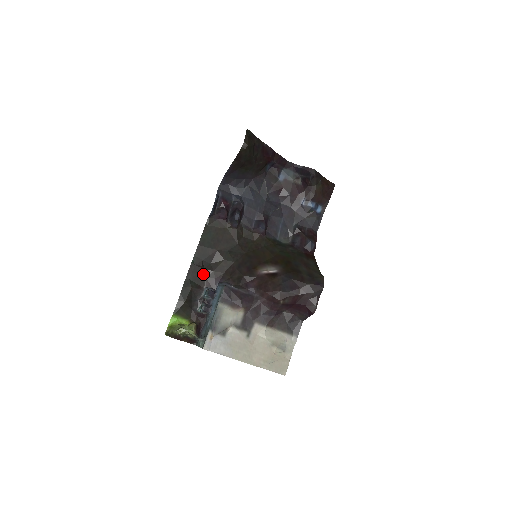
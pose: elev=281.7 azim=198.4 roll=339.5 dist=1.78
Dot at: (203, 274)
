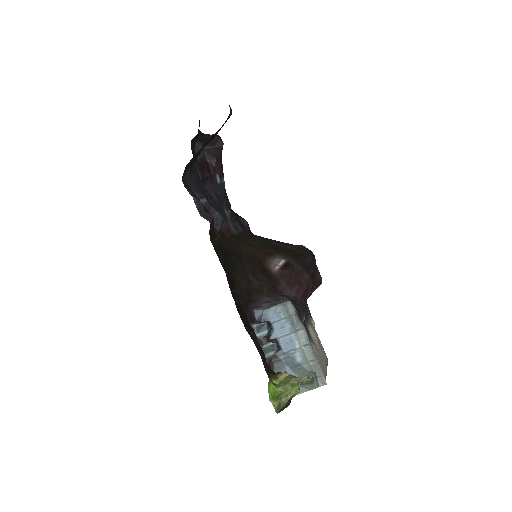
Dot at: (242, 309)
